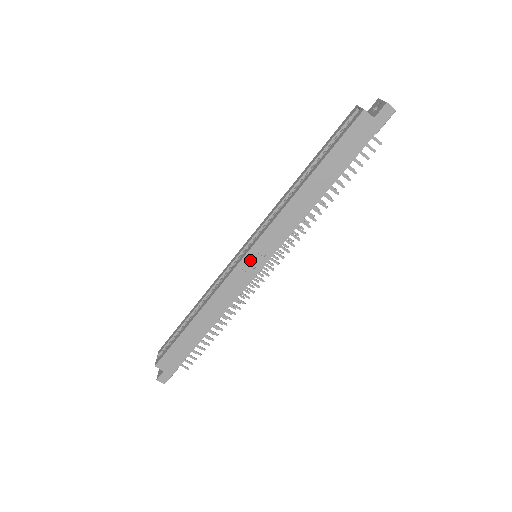
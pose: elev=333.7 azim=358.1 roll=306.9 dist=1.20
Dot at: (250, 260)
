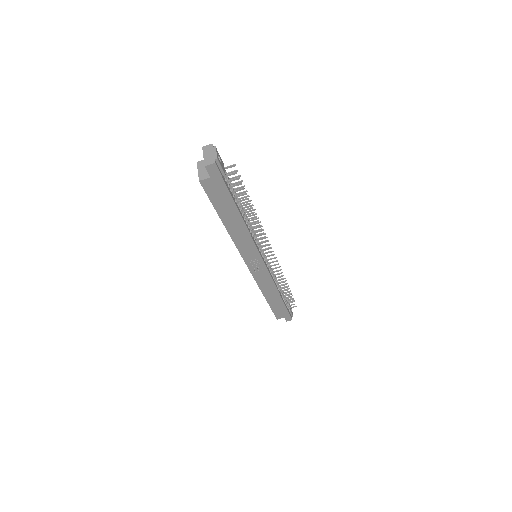
Dot at: (253, 266)
